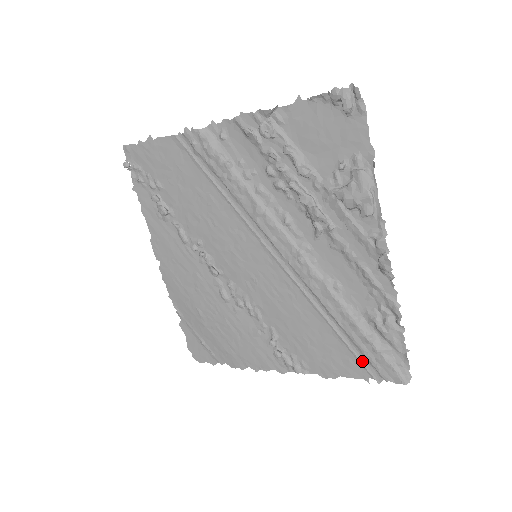
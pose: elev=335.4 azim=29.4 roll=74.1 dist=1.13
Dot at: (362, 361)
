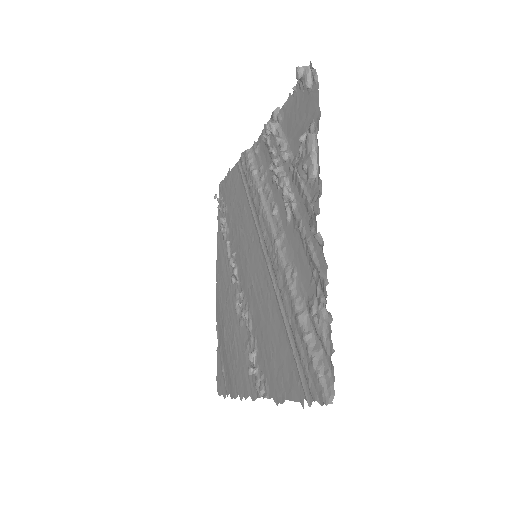
Dot at: (301, 373)
